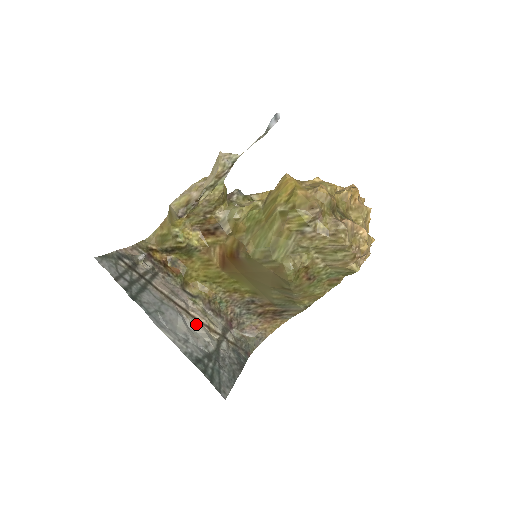
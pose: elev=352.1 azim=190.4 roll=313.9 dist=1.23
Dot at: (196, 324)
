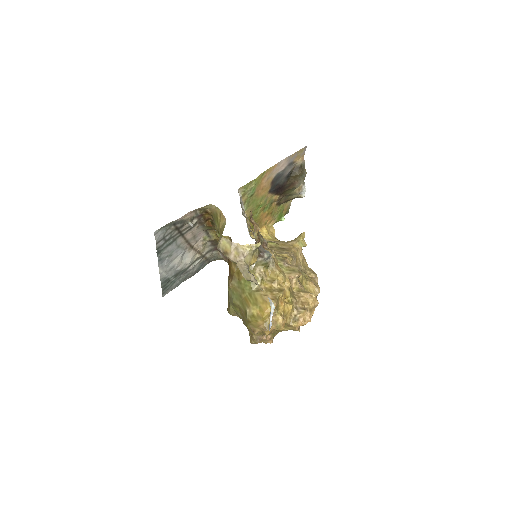
Dot at: (191, 253)
